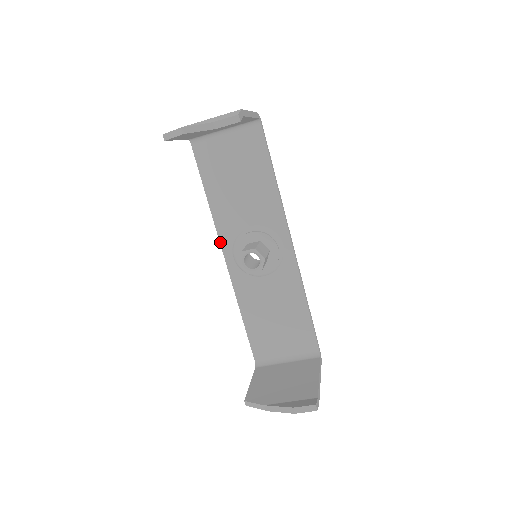
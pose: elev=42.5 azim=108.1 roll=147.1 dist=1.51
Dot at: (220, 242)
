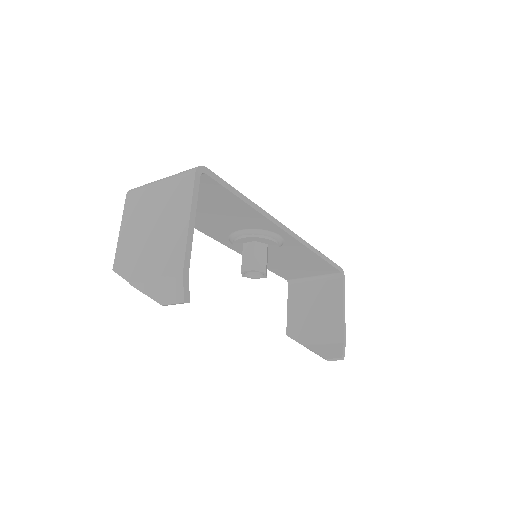
Dot at: occluded
